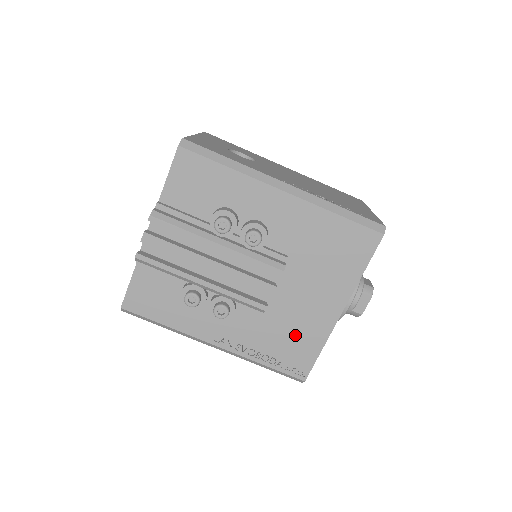
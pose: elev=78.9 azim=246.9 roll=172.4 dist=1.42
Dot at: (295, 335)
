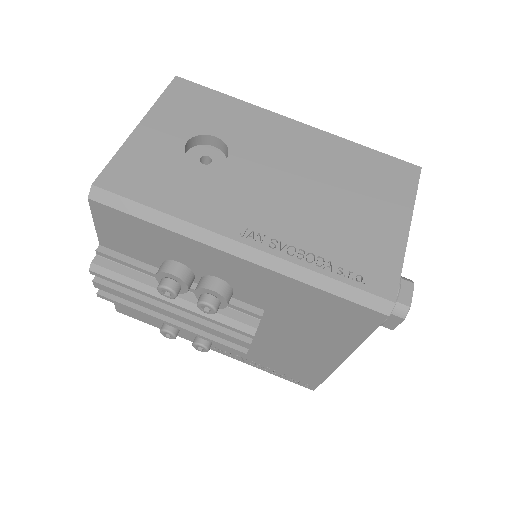
Dot at: (293, 363)
